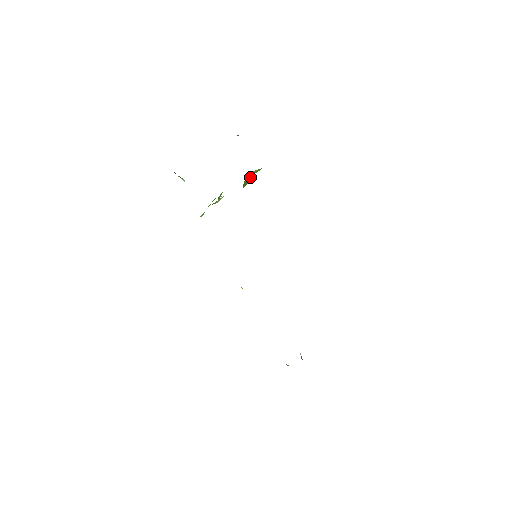
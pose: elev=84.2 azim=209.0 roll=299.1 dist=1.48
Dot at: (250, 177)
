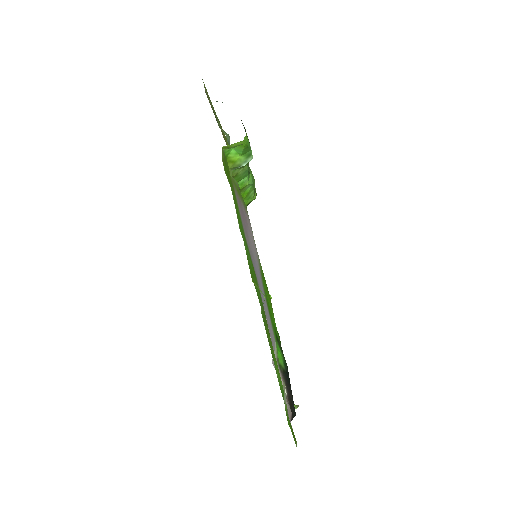
Dot at: (245, 157)
